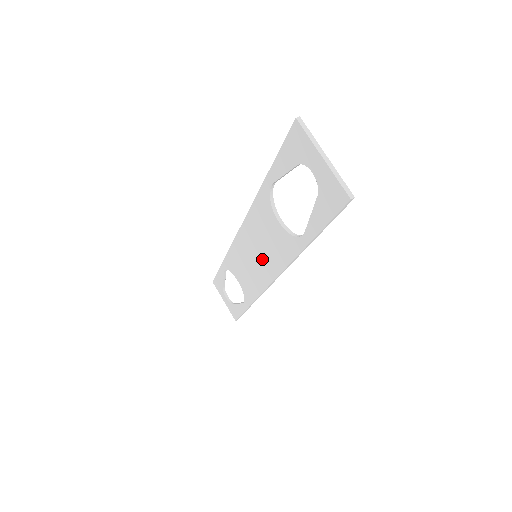
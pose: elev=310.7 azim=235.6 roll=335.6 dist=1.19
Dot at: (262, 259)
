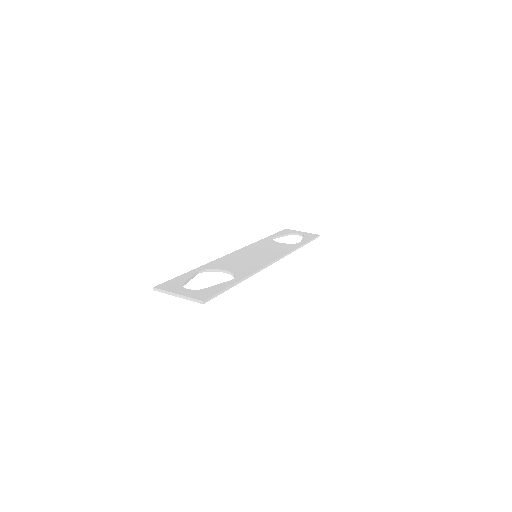
Dot at: occluded
